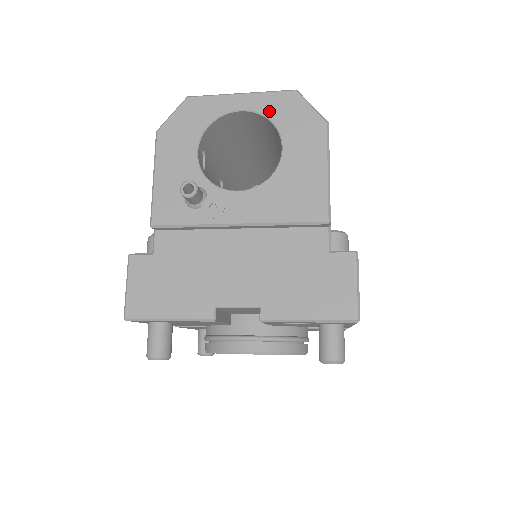
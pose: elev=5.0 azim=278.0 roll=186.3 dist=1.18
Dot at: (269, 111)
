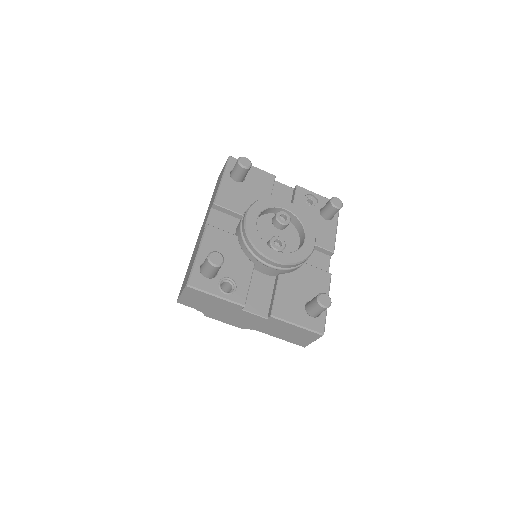
Dot at: occluded
